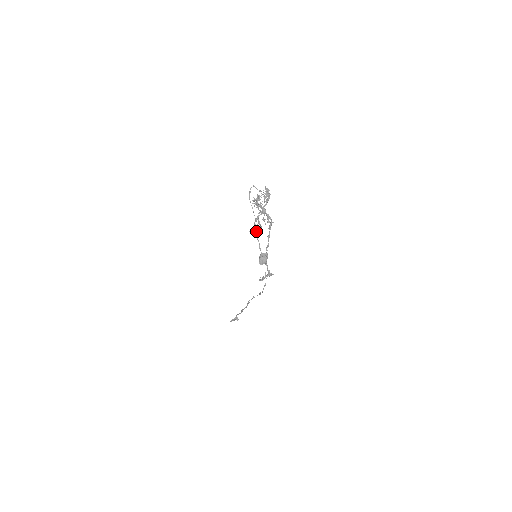
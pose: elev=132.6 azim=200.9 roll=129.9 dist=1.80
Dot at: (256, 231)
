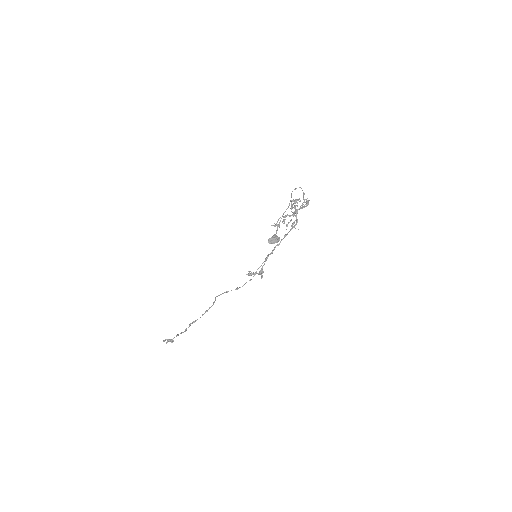
Dot at: (277, 225)
